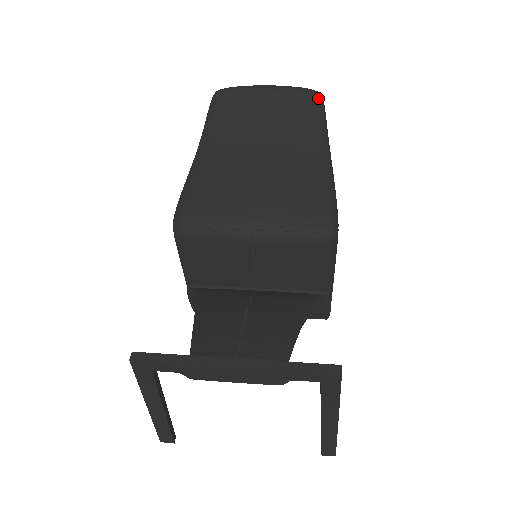
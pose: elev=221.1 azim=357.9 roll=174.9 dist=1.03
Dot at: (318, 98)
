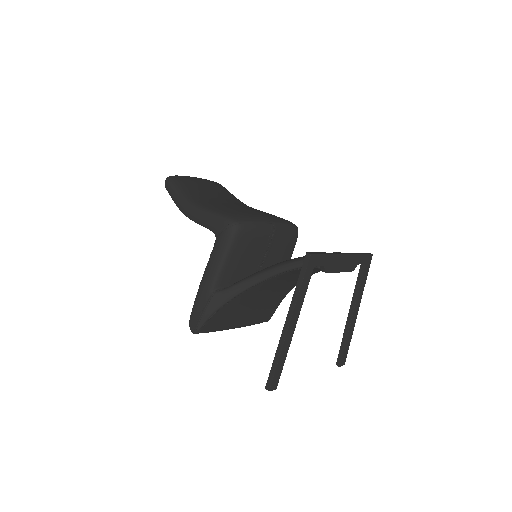
Dot at: occluded
